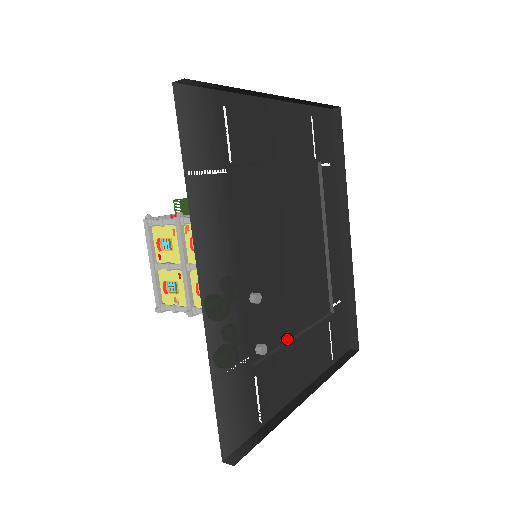
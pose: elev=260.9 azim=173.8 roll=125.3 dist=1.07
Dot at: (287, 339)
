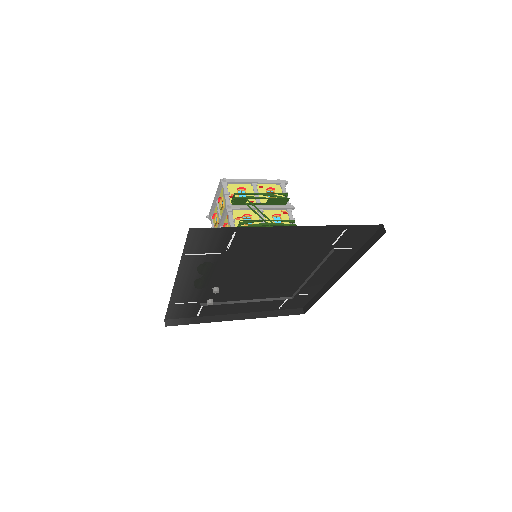
Dot at: (238, 300)
